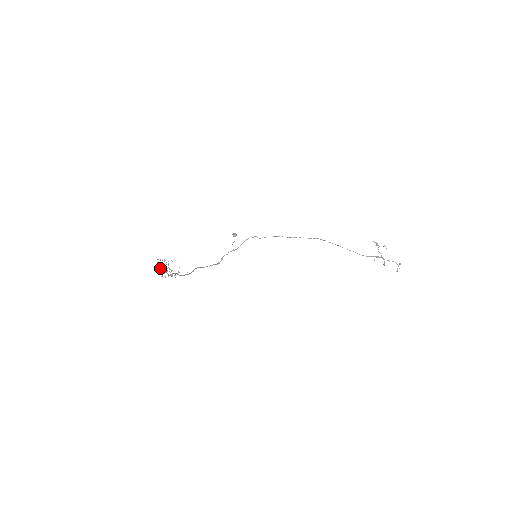
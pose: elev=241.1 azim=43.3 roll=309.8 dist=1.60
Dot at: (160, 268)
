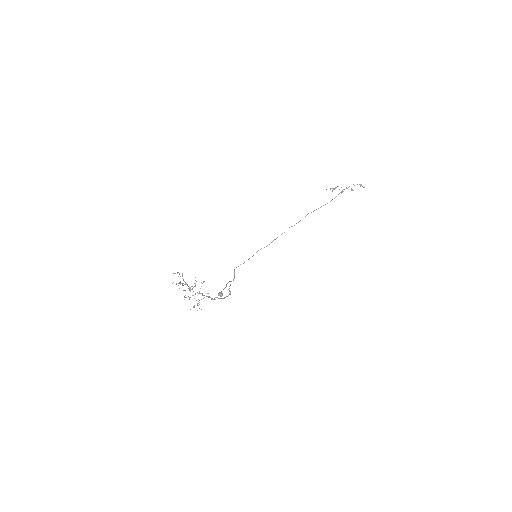
Dot at: (183, 279)
